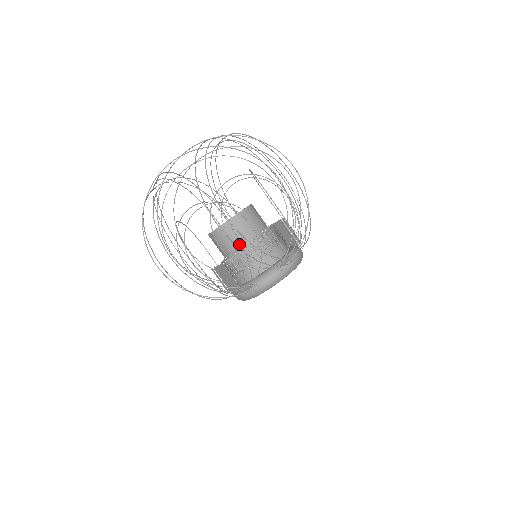
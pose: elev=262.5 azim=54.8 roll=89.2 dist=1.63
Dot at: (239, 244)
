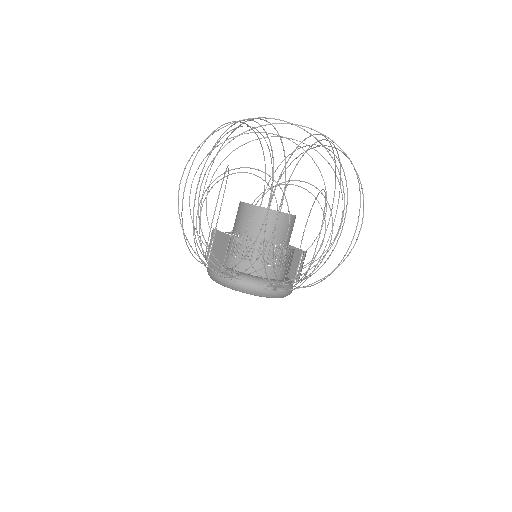
Dot at: occluded
